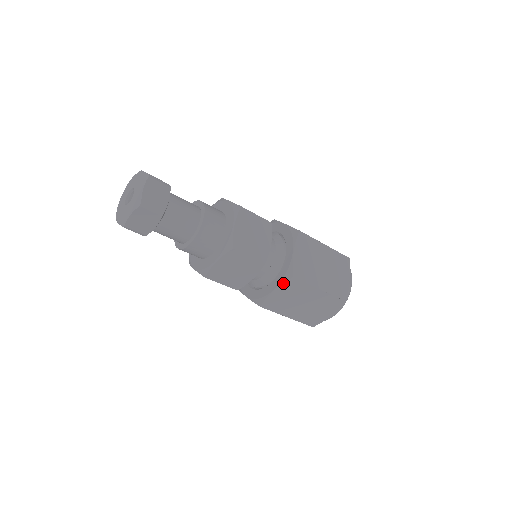
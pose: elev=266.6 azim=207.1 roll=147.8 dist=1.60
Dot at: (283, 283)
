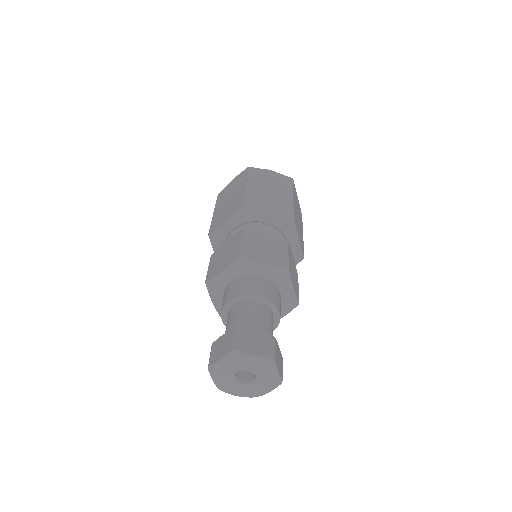
Dot at: occluded
